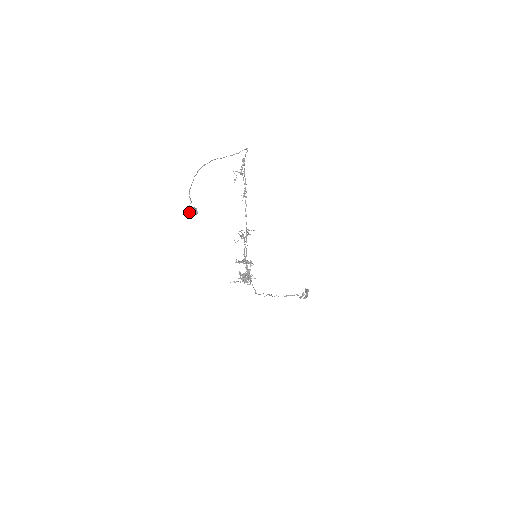
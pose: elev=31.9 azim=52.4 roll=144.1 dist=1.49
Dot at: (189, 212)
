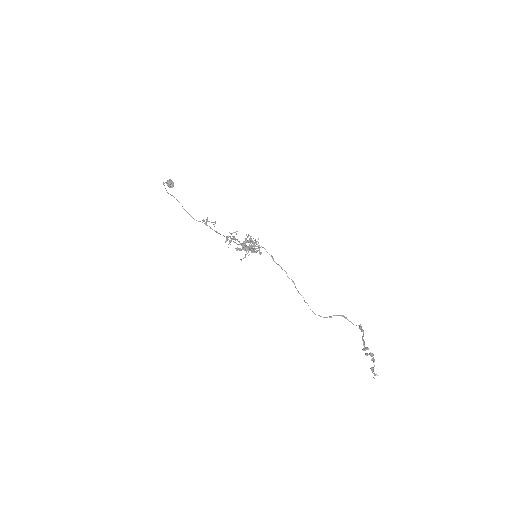
Dot at: (167, 185)
